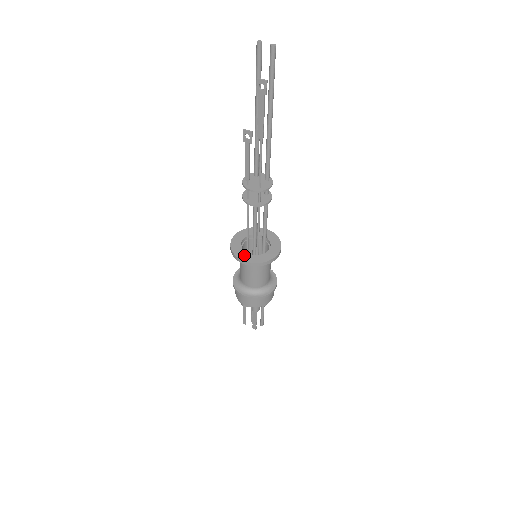
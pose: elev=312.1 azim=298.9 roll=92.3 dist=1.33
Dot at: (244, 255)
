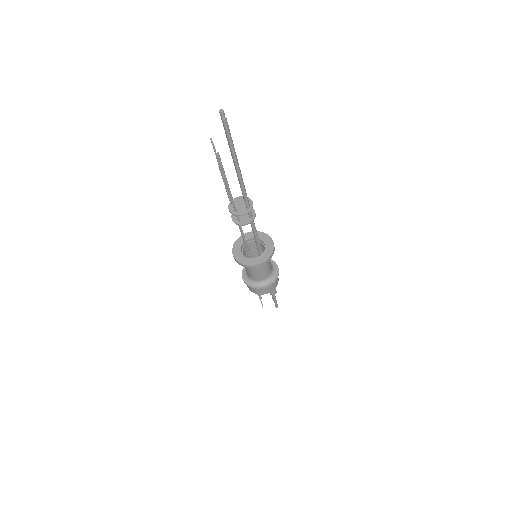
Dot at: (237, 251)
